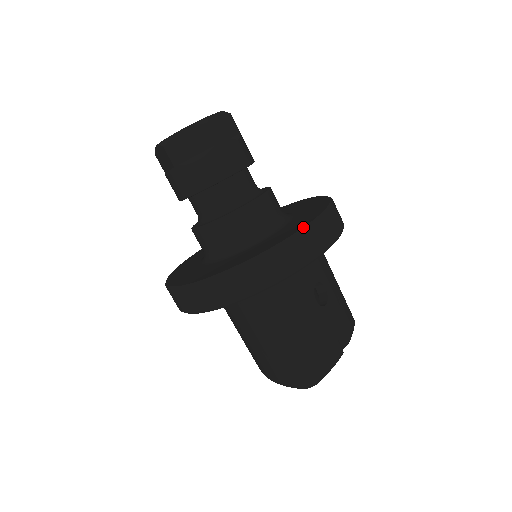
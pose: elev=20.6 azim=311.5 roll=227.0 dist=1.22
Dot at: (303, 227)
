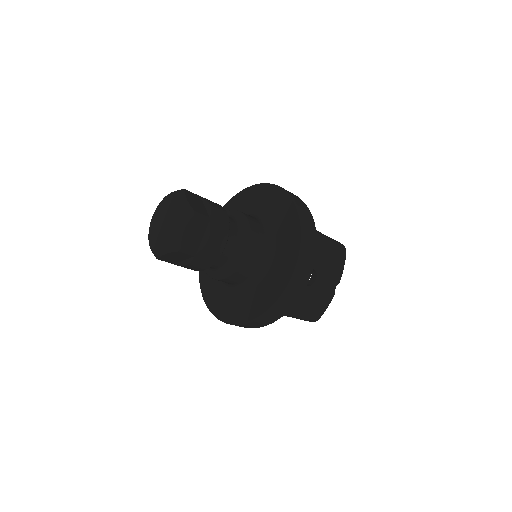
Dot at: (279, 297)
